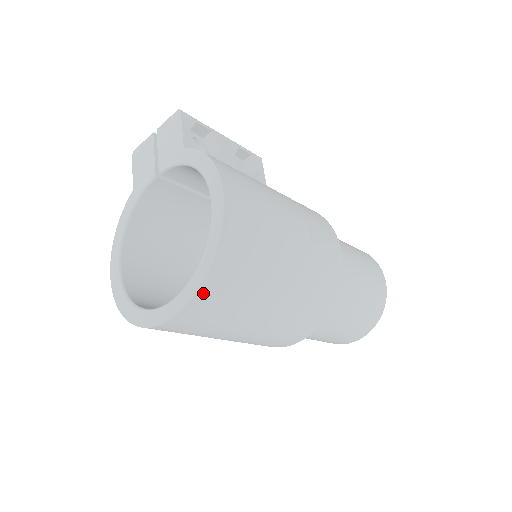
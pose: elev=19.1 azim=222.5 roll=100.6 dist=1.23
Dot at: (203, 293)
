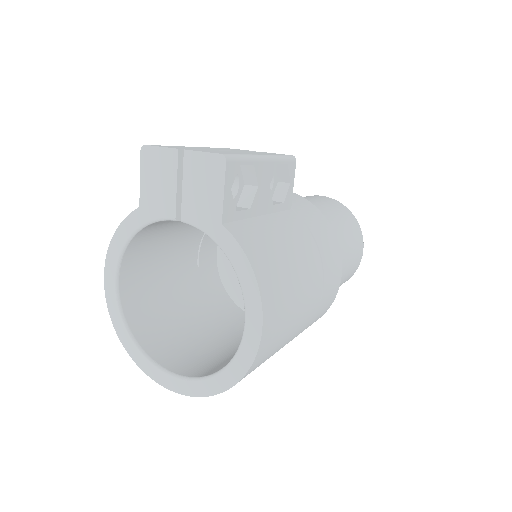
Dot at: occluded
